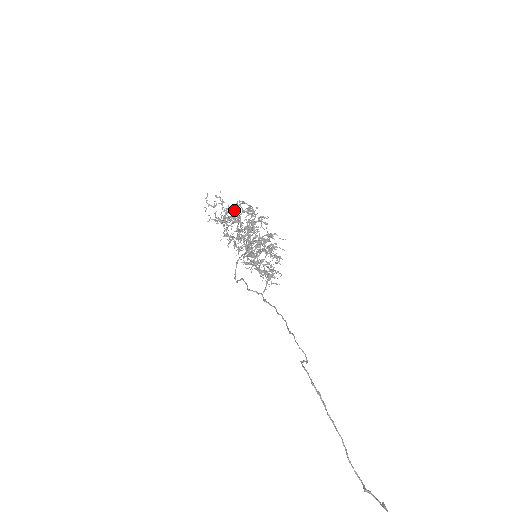
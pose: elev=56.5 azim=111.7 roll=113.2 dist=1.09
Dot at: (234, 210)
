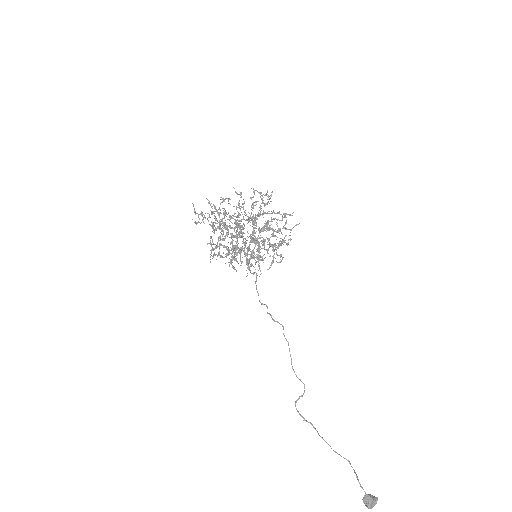
Dot at: occluded
